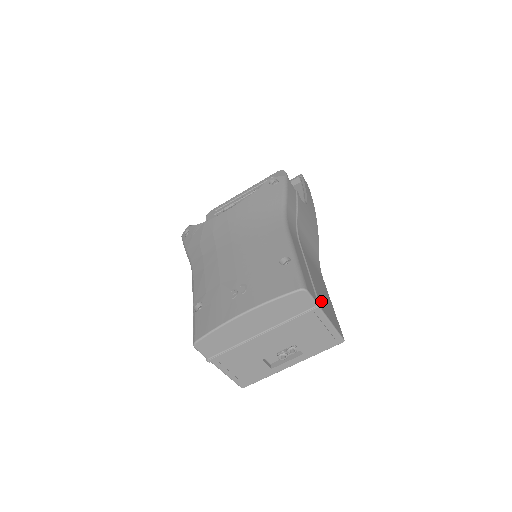
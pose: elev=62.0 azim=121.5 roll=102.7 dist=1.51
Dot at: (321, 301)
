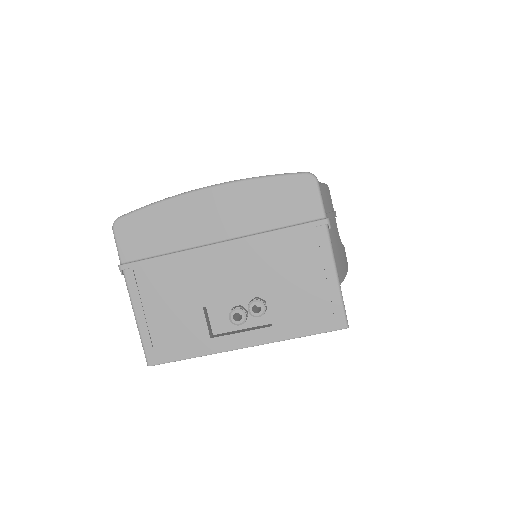
Dot at: occluded
